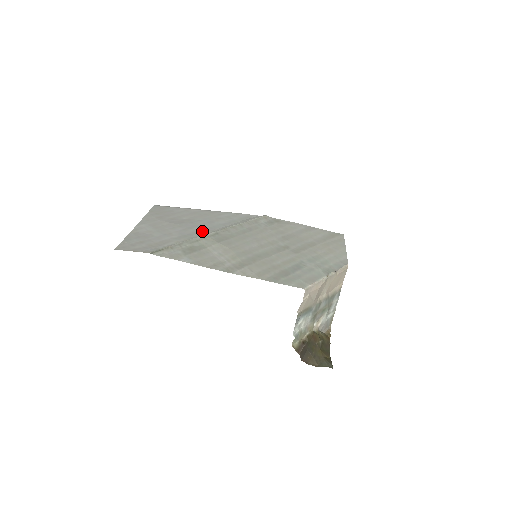
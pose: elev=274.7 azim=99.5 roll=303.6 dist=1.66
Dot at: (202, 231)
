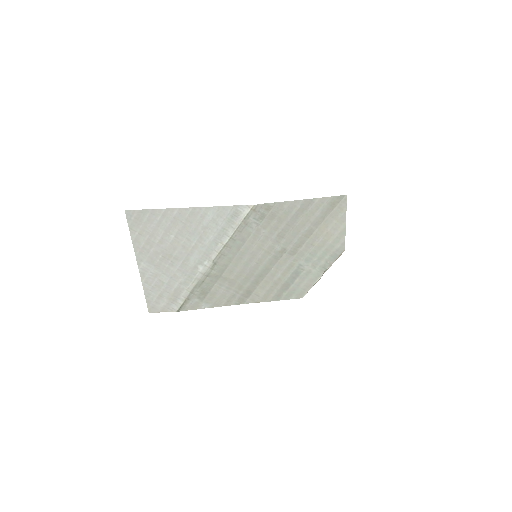
Dot at: (200, 264)
